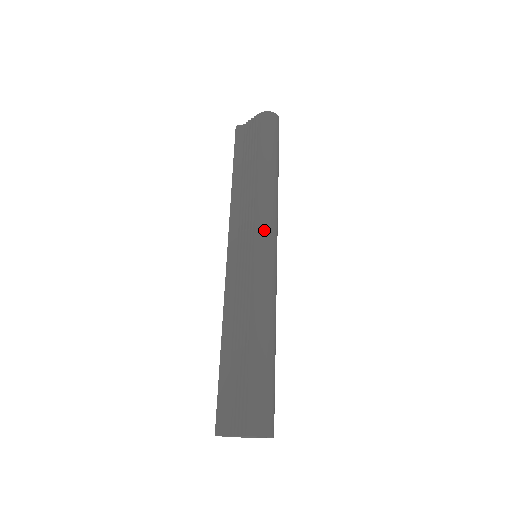
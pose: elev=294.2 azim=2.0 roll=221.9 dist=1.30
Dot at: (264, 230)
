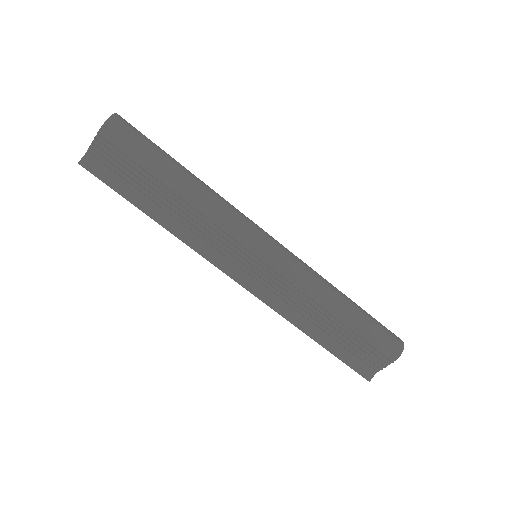
Dot at: (252, 234)
